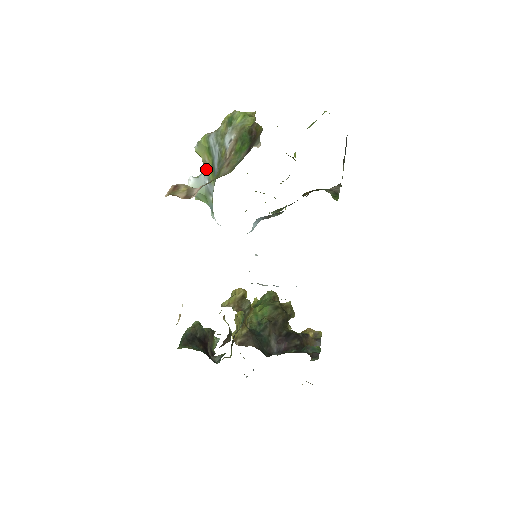
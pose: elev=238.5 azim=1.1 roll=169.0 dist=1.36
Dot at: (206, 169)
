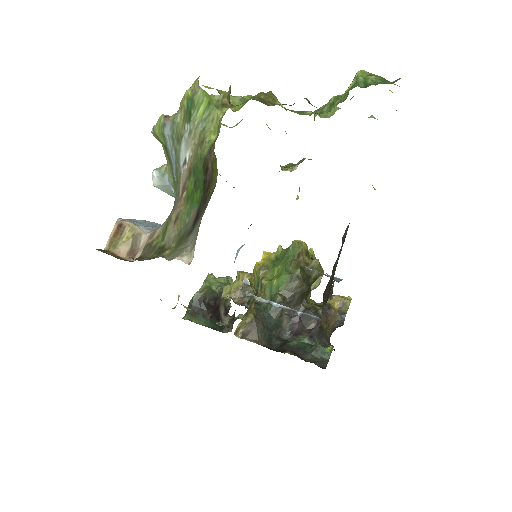
Dot at: (168, 173)
